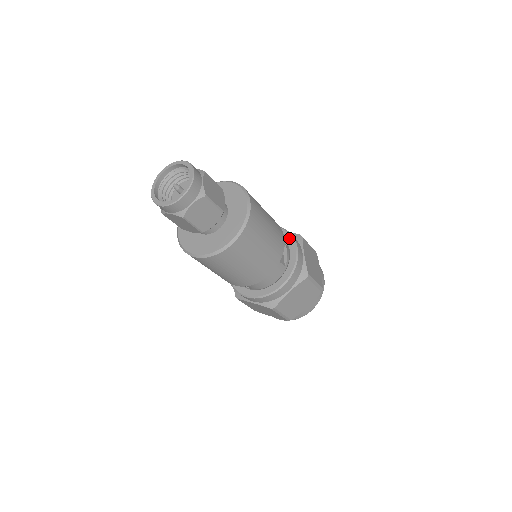
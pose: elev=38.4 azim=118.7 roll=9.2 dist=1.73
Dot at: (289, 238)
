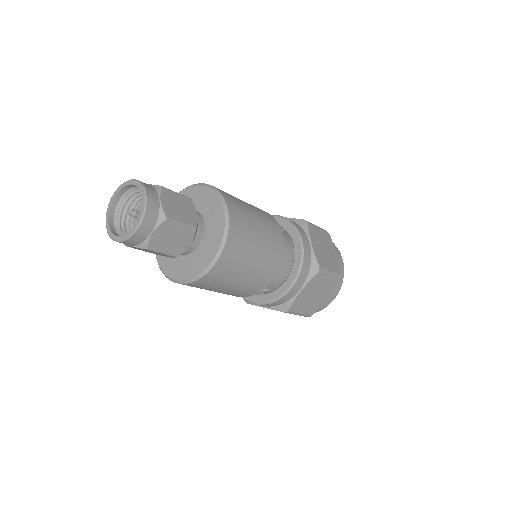
Dot at: occluded
